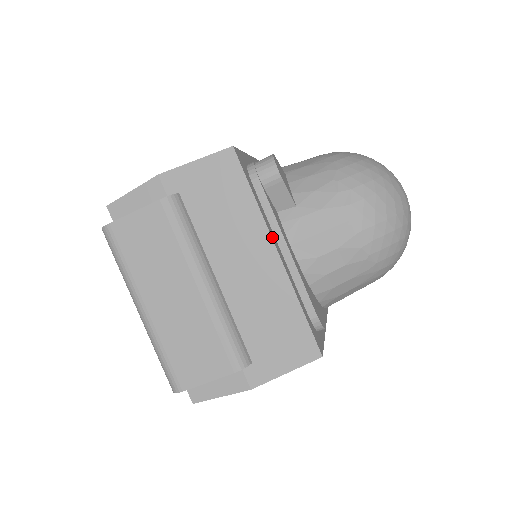
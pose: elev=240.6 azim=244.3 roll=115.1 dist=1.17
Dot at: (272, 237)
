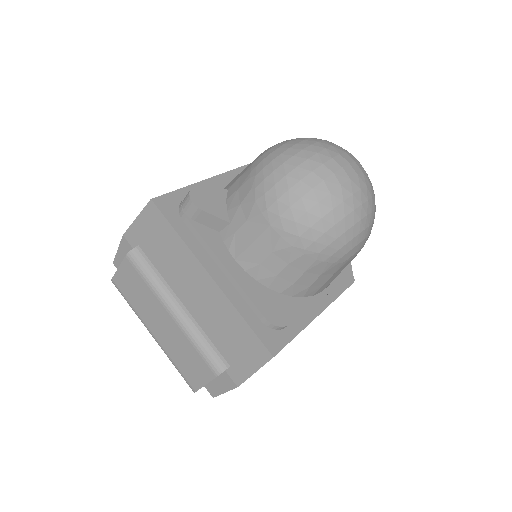
Dot at: (203, 264)
